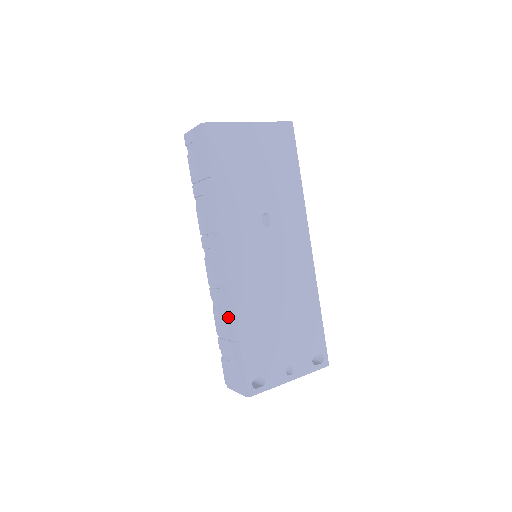
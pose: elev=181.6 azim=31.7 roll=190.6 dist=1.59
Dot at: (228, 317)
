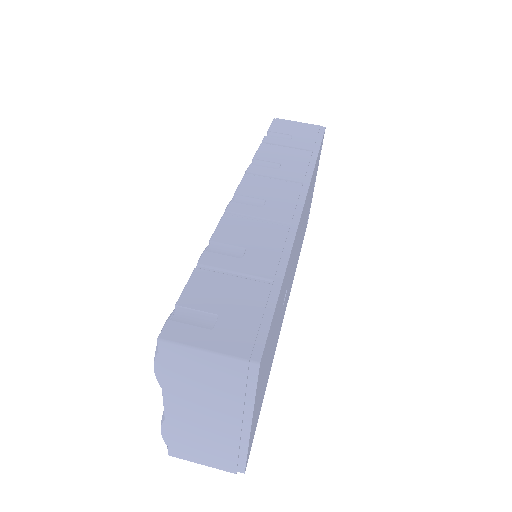
Dot at: occluded
